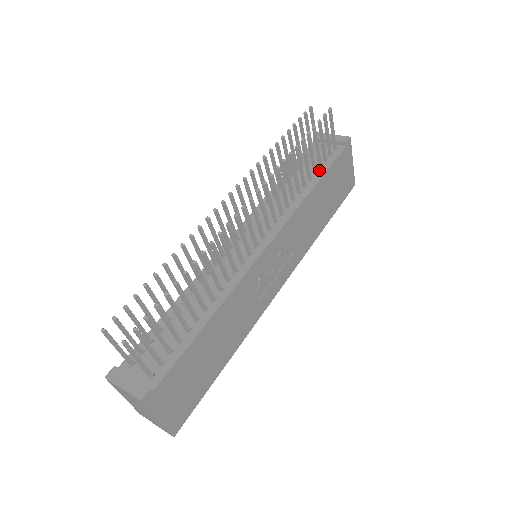
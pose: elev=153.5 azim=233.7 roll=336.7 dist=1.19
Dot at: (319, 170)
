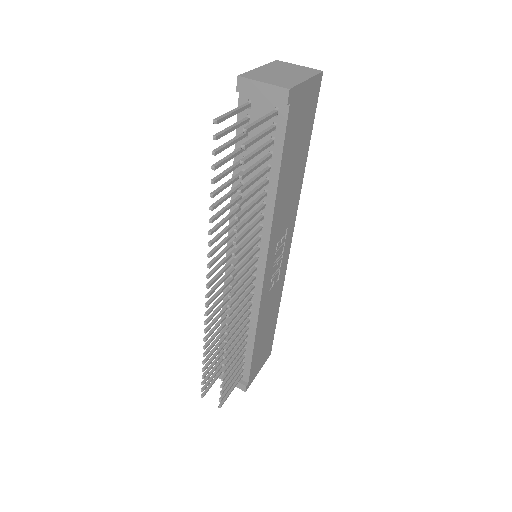
Dot at: (271, 162)
